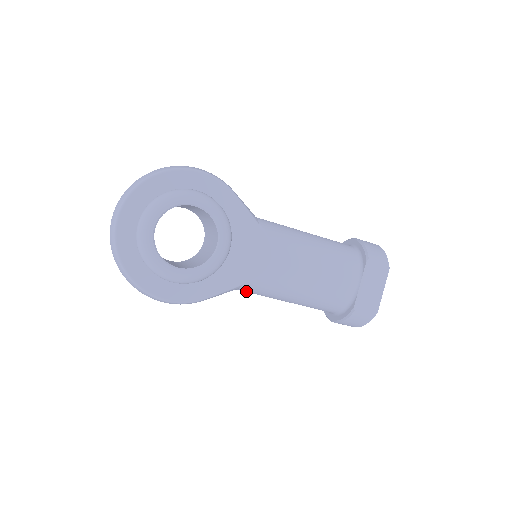
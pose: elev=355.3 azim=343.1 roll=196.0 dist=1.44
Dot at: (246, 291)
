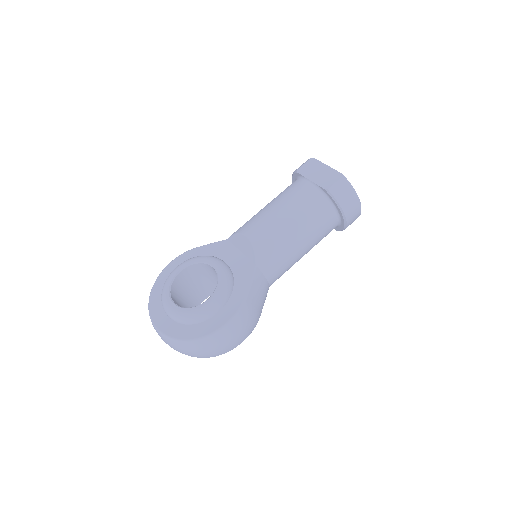
Dot at: (270, 270)
